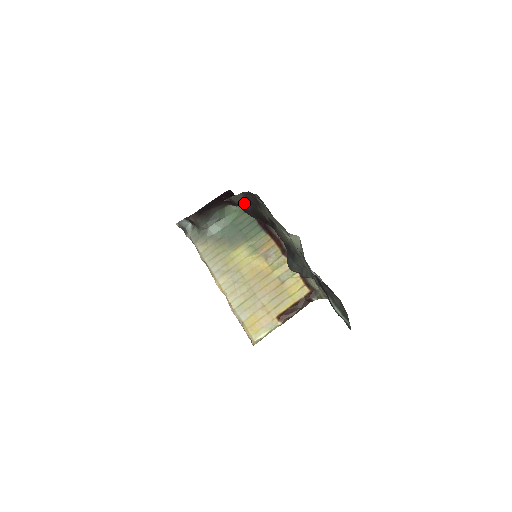
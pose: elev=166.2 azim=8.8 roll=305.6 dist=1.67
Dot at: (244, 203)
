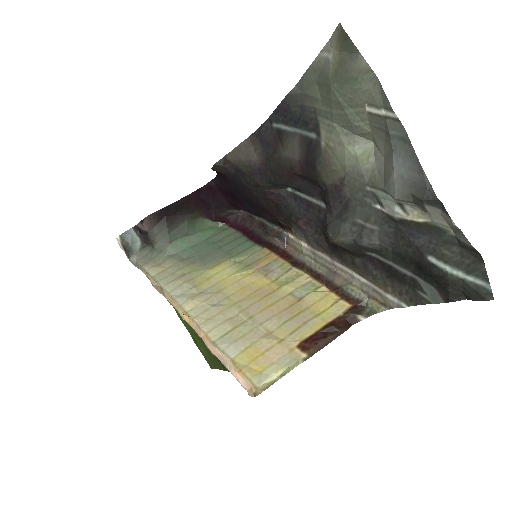
Dot at: (251, 156)
